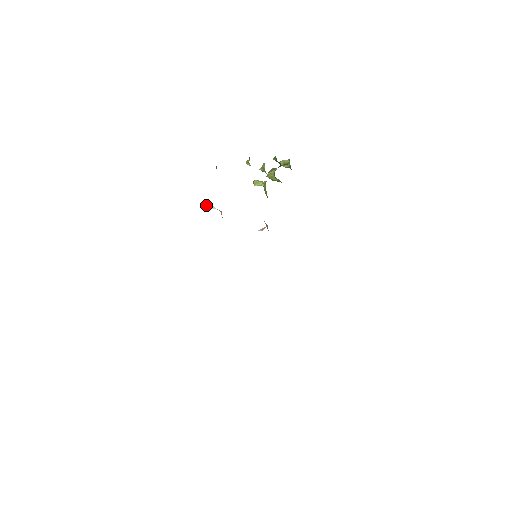
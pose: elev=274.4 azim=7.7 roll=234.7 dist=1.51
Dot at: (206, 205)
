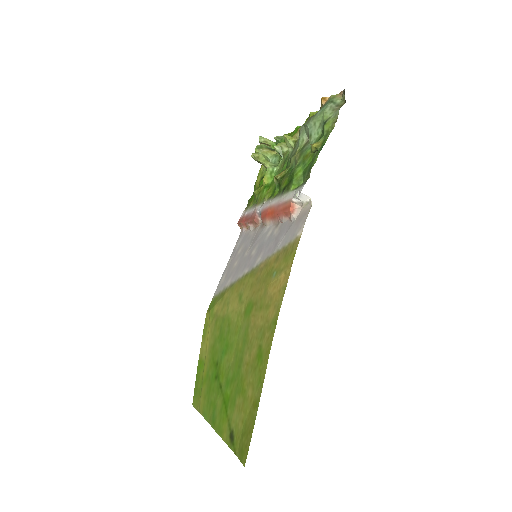
Dot at: occluded
